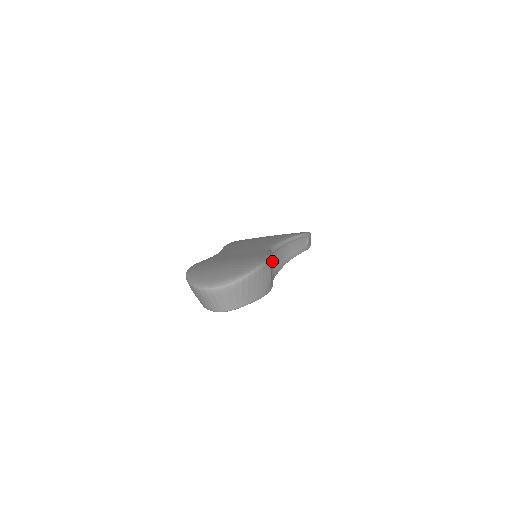
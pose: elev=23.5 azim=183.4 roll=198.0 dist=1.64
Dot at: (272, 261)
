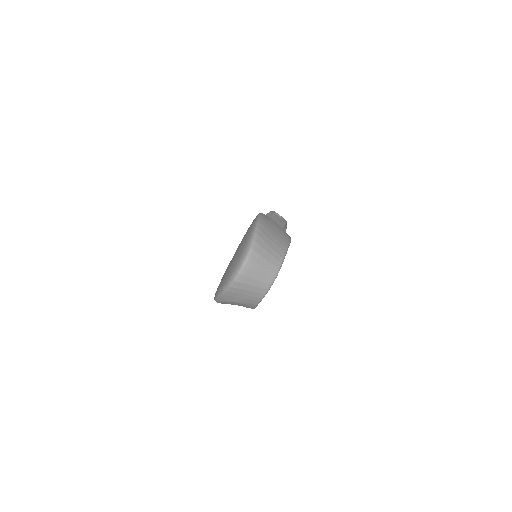
Dot at: occluded
